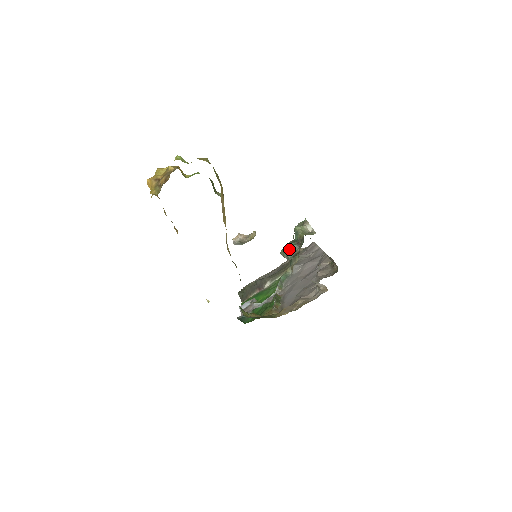
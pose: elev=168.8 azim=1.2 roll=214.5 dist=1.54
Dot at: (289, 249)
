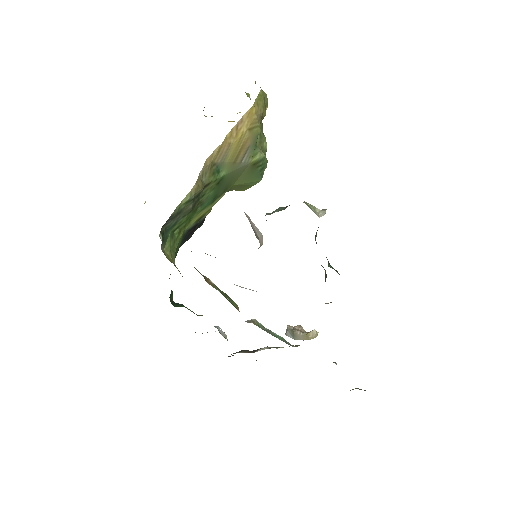
Dot at: (274, 211)
